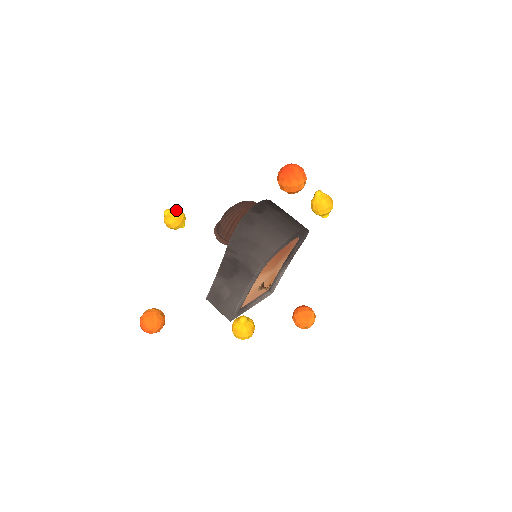
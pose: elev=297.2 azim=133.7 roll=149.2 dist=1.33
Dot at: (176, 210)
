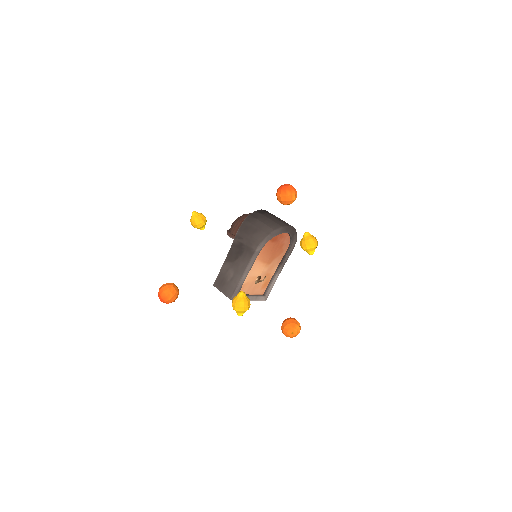
Dot at: (201, 213)
